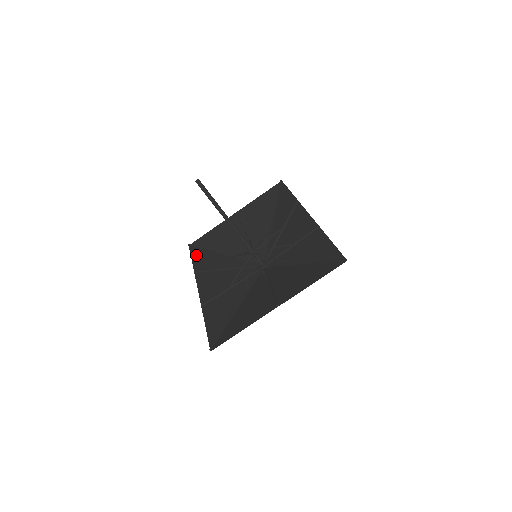
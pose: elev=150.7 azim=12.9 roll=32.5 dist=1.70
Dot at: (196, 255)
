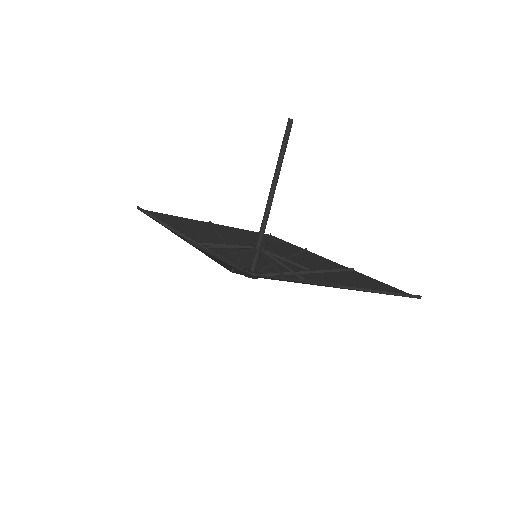
Dot at: occluded
